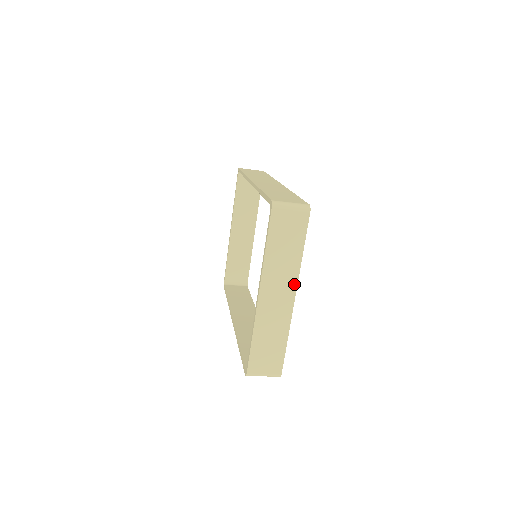
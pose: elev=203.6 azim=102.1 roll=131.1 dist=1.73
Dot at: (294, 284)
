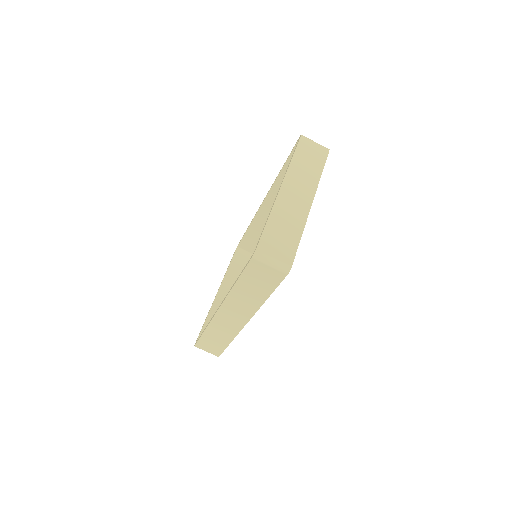
Dot at: (313, 191)
